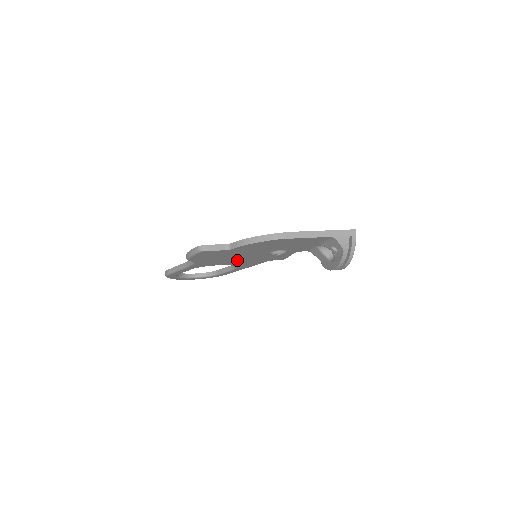
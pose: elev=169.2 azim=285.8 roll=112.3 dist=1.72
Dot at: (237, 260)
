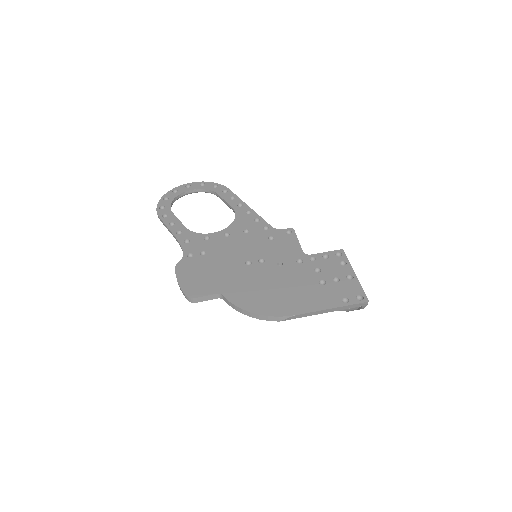
Dot at: occluded
